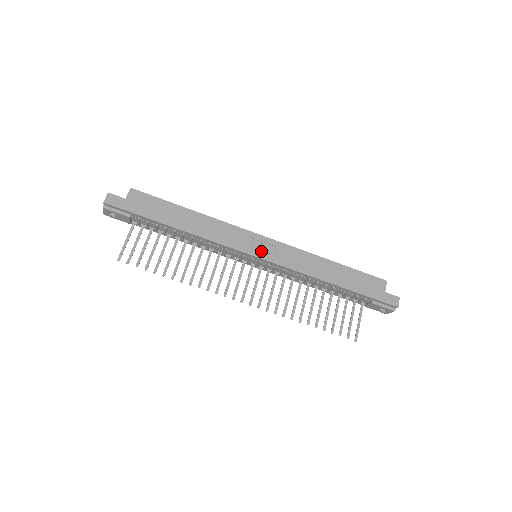
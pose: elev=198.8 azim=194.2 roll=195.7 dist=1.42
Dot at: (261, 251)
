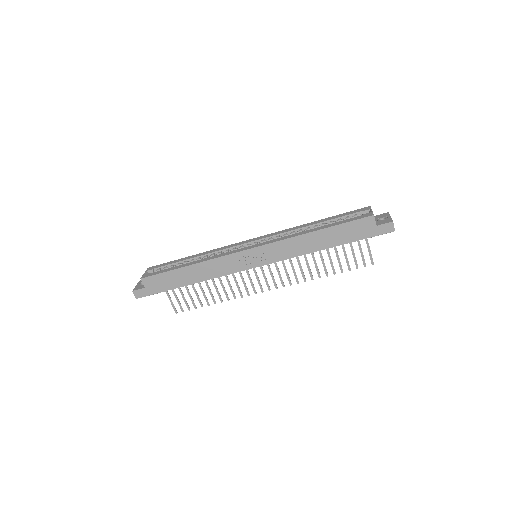
Dot at: (255, 261)
